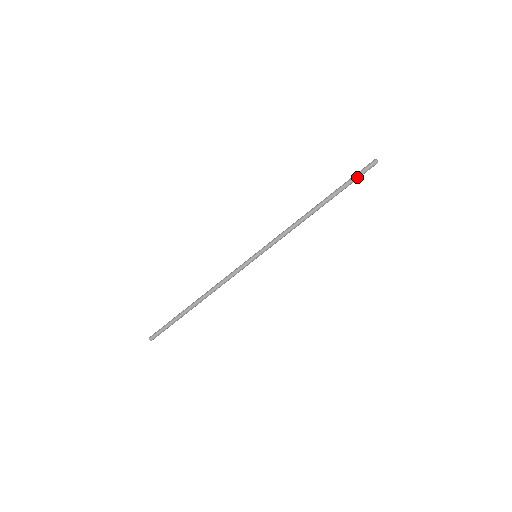
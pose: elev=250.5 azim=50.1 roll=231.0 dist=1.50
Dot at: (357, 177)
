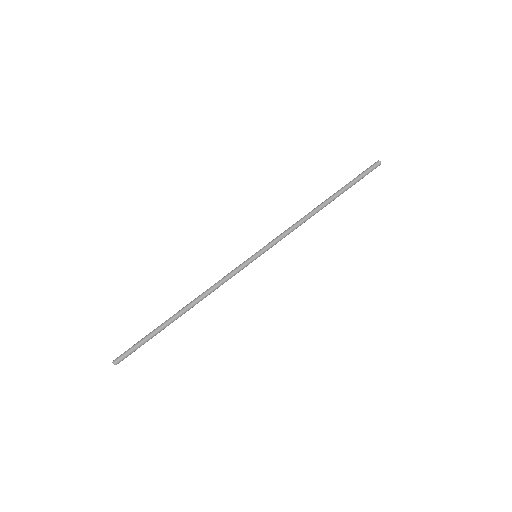
Dot at: (362, 175)
